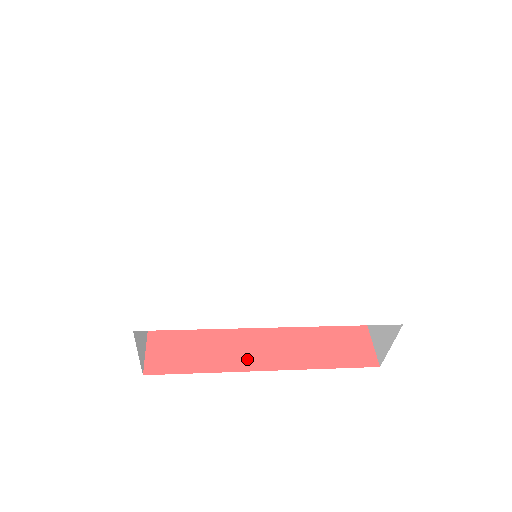
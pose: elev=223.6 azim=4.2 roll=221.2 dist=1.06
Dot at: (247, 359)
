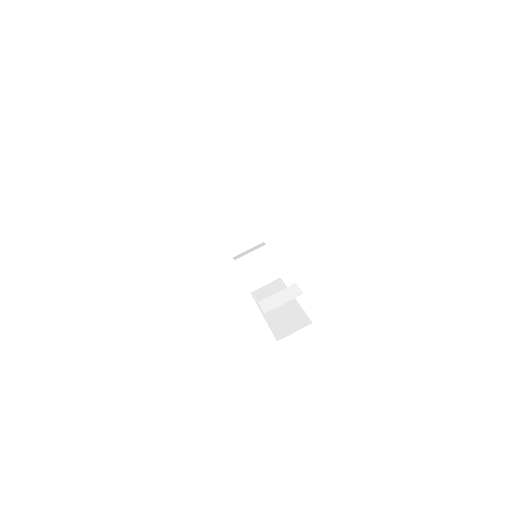
Dot at: occluded
